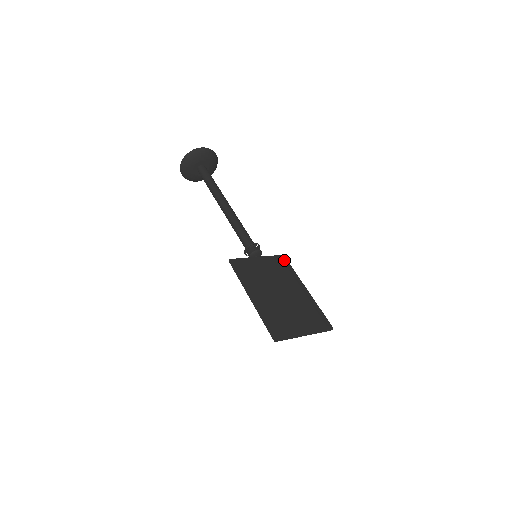
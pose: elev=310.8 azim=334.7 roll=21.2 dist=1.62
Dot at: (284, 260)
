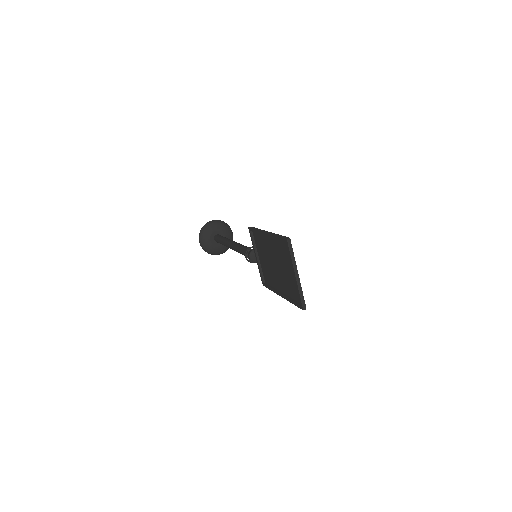
Dot at: (267, 283)
